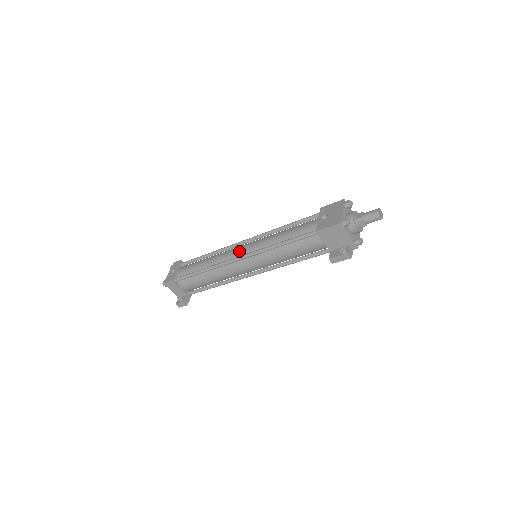
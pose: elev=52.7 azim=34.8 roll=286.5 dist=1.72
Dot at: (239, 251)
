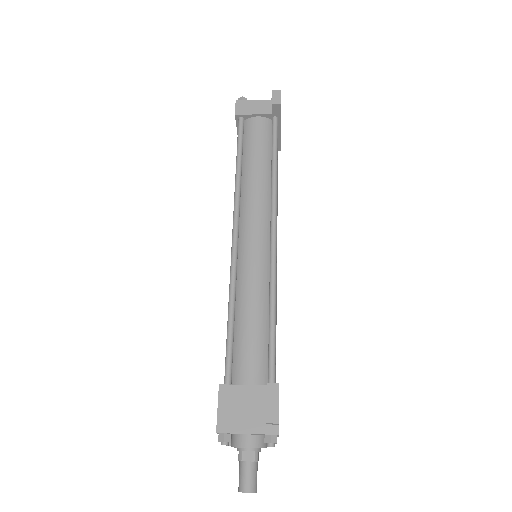
Dot at: occluded
